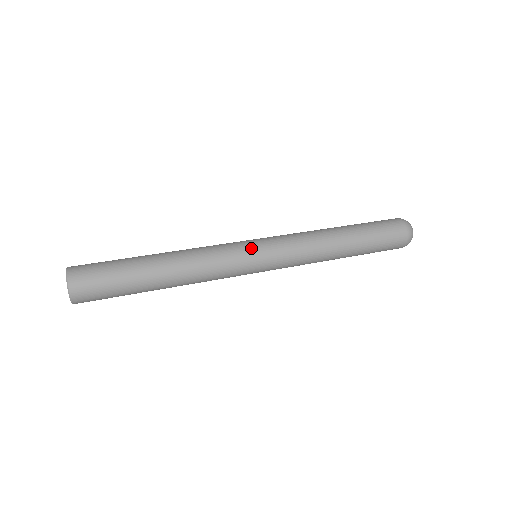
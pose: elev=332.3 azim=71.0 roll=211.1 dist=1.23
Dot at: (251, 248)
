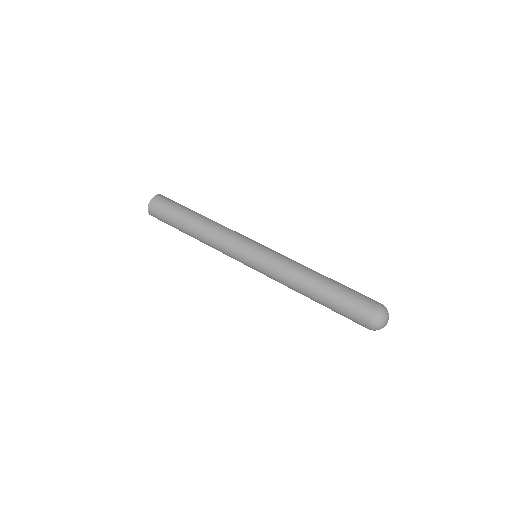
Dot at: (252, 243)
